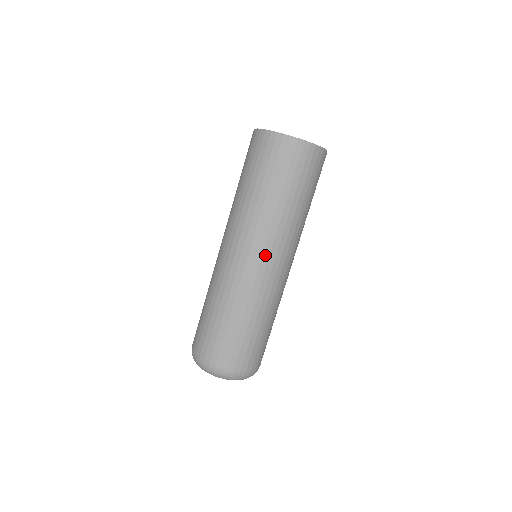
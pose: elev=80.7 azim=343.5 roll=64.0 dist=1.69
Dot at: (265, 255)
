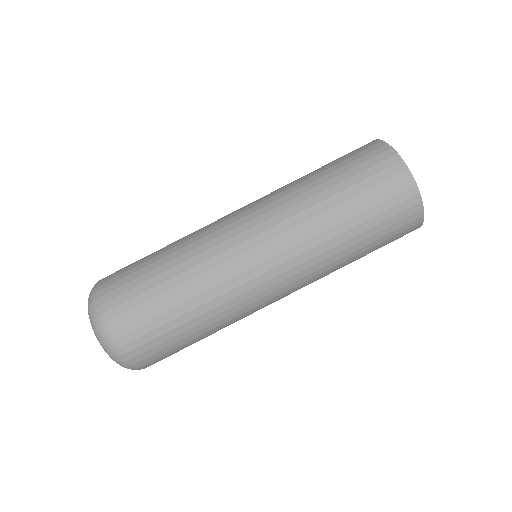
Dot at: (270, 253)
